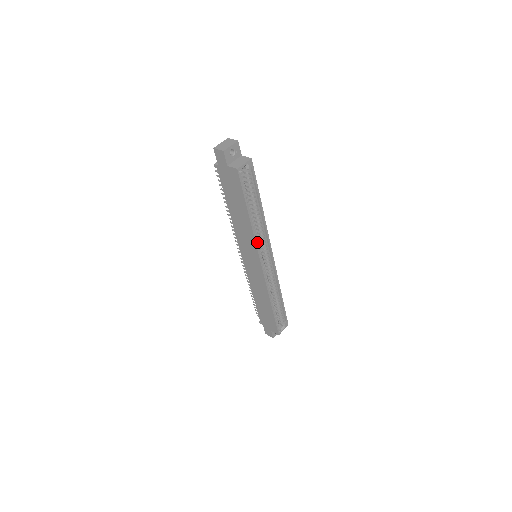
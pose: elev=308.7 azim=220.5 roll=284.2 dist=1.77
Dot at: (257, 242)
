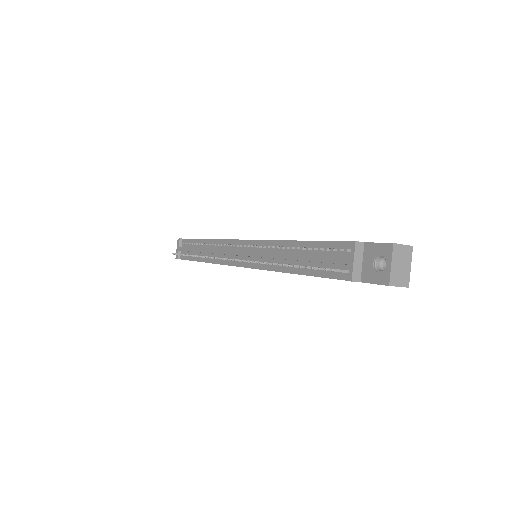
Dot at: occluded
